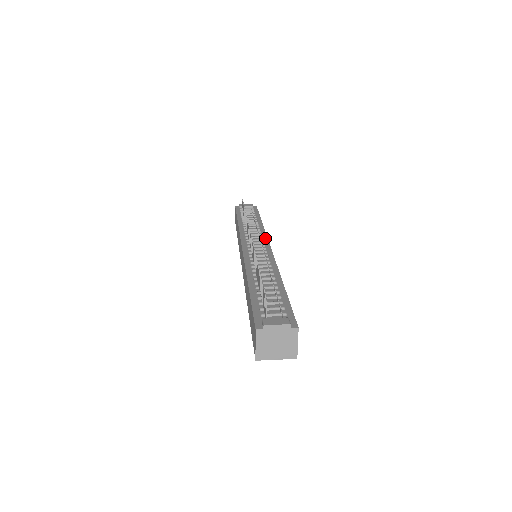
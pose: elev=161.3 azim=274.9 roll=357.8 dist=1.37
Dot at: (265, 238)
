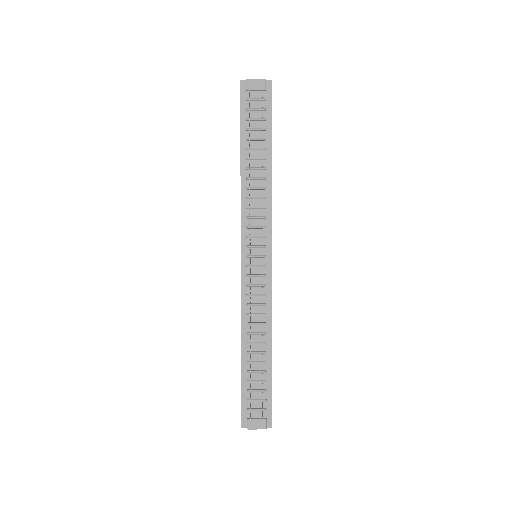
Dot at: (269, 229)
